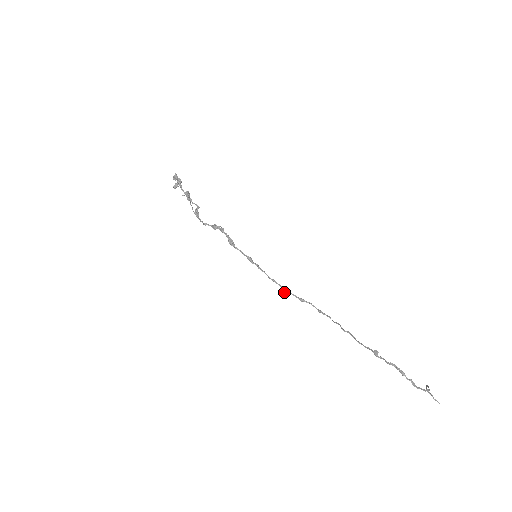
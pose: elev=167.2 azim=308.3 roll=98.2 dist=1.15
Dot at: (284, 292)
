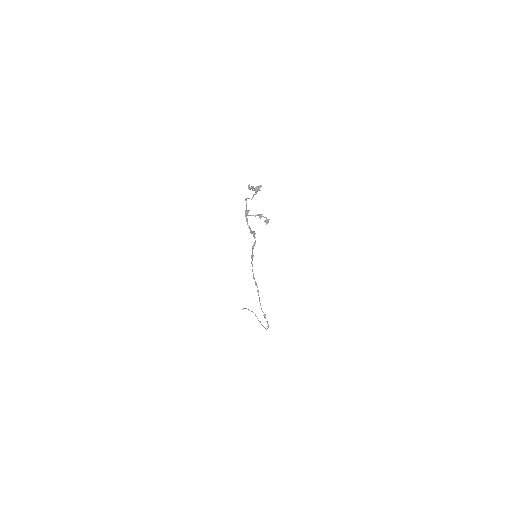
Dot at: occluded
